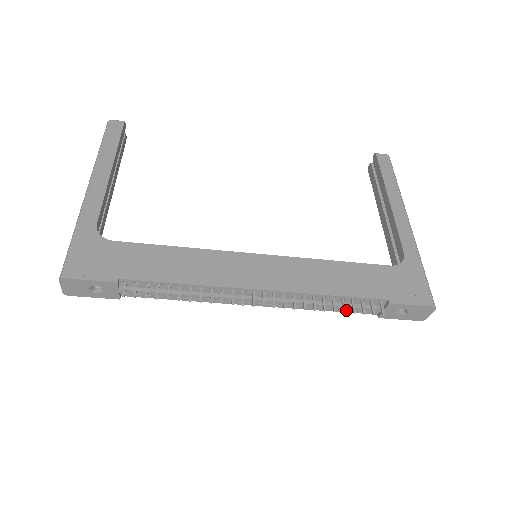
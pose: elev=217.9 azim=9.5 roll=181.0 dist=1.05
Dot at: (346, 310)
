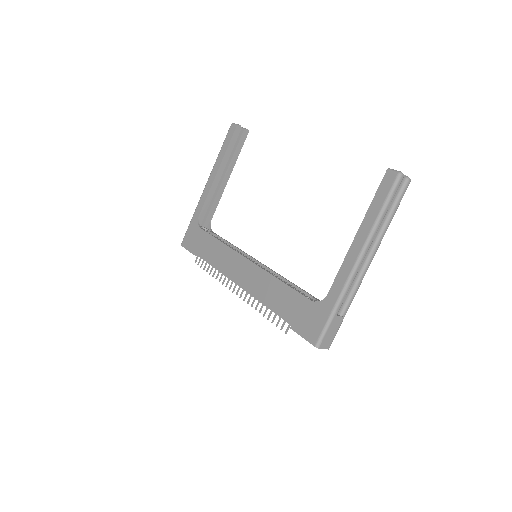
Dot at: occluded
